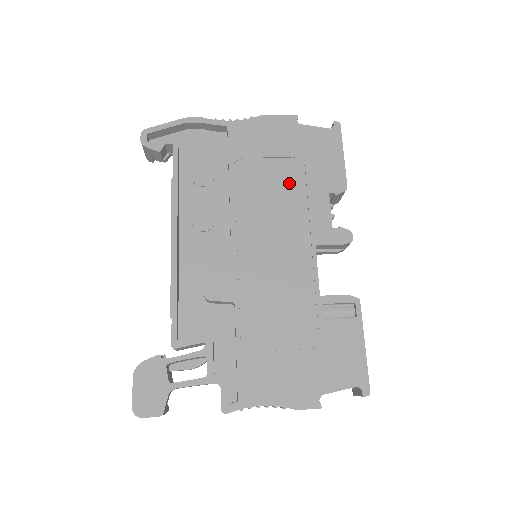
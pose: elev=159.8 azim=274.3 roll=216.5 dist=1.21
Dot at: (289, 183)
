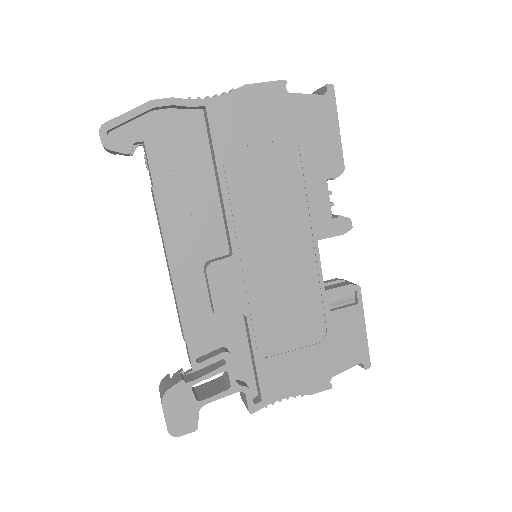
Dot at: (285, 173)
